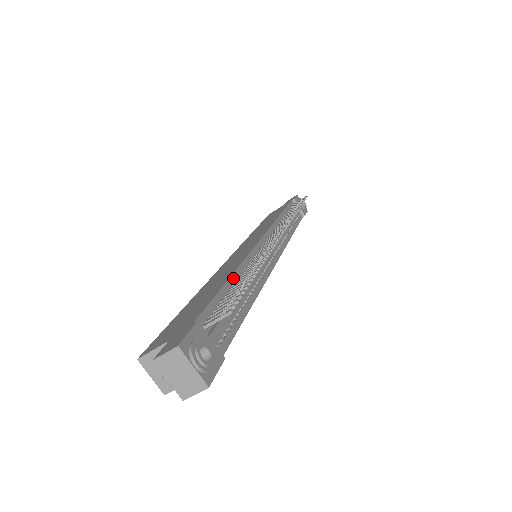
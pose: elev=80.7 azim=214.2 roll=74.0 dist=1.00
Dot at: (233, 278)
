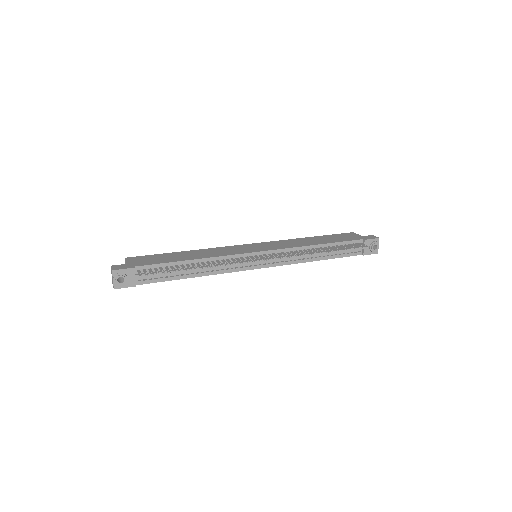
Dot at: (191, 261)
